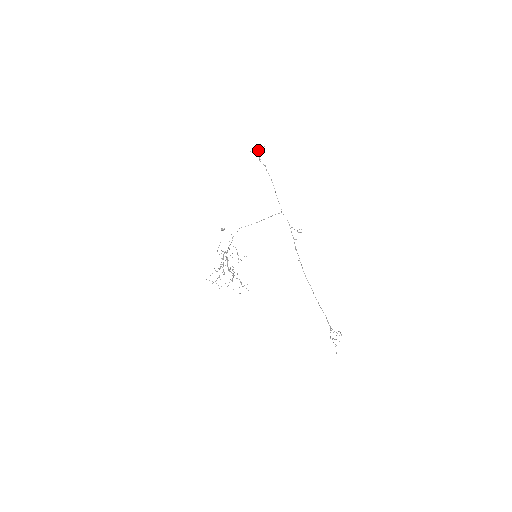
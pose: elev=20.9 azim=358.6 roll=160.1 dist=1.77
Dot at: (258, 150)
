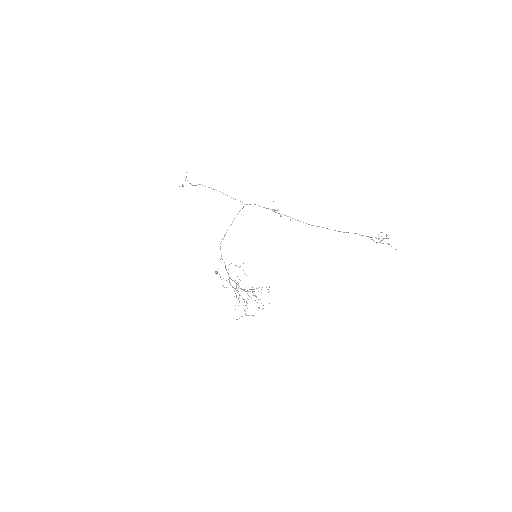
Dot at: (185, 180)
